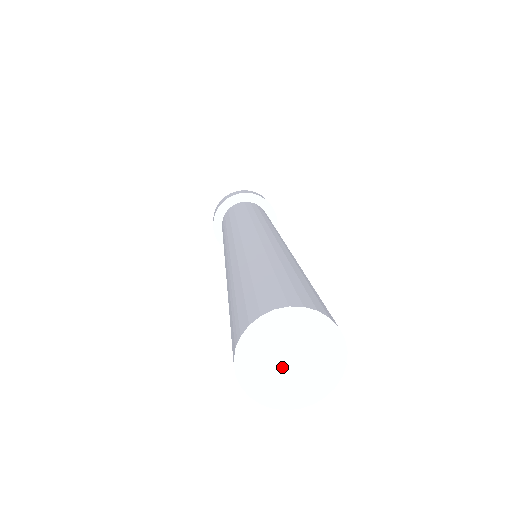
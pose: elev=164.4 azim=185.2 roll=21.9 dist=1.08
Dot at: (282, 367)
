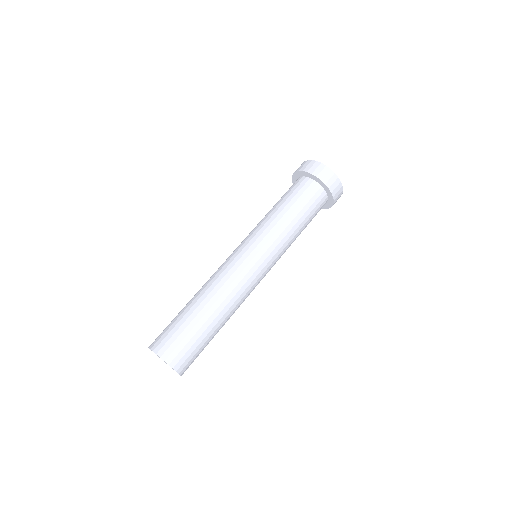
Dot at: occluded
